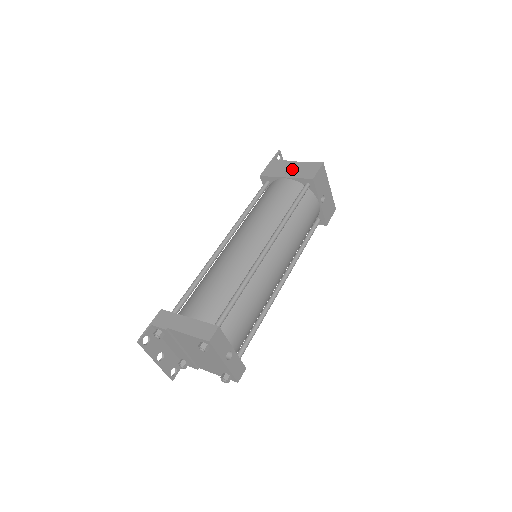
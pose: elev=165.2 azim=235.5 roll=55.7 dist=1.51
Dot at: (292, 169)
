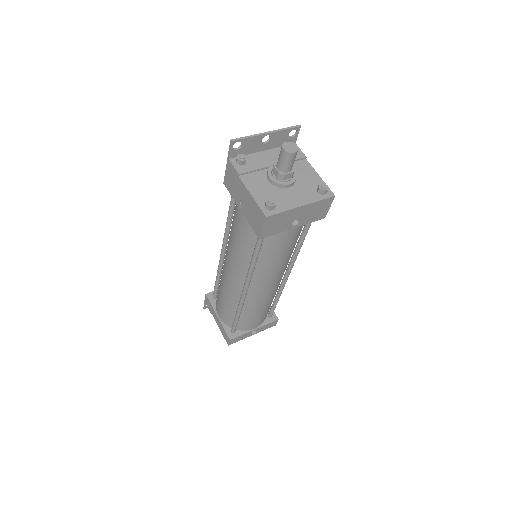
Dot at: (243, 201)
